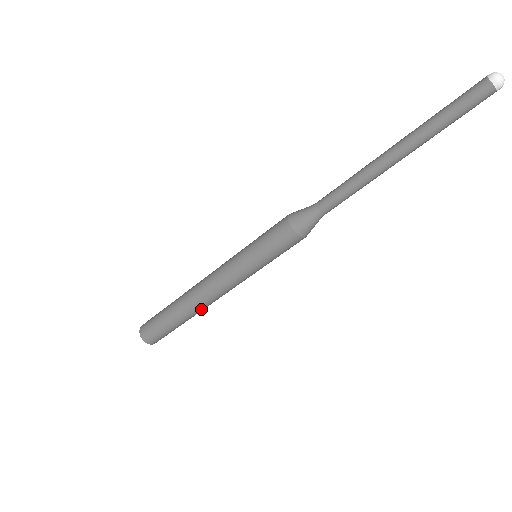
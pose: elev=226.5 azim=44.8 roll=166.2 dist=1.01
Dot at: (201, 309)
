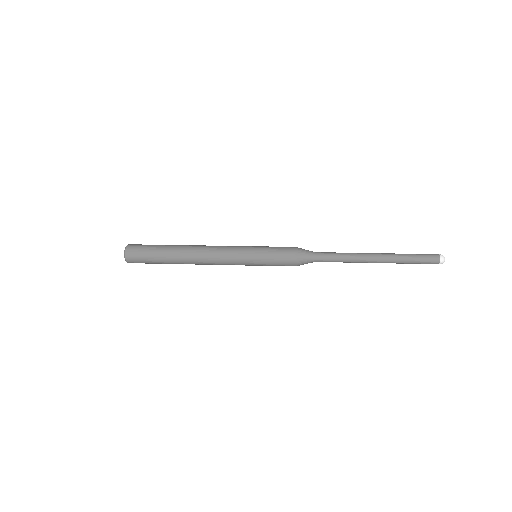
Dot at: occluded
